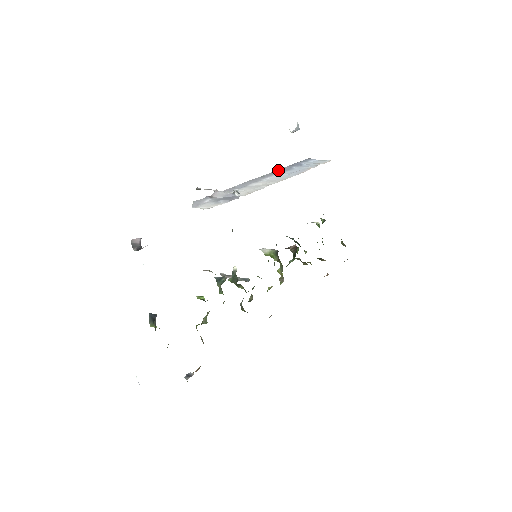
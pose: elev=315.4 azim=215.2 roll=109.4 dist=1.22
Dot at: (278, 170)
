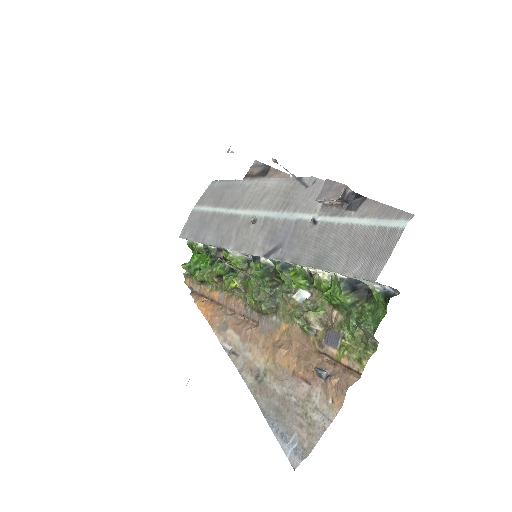
Dot at: occluded
